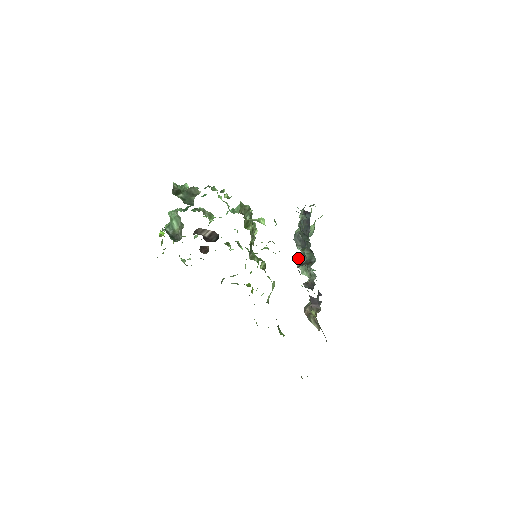
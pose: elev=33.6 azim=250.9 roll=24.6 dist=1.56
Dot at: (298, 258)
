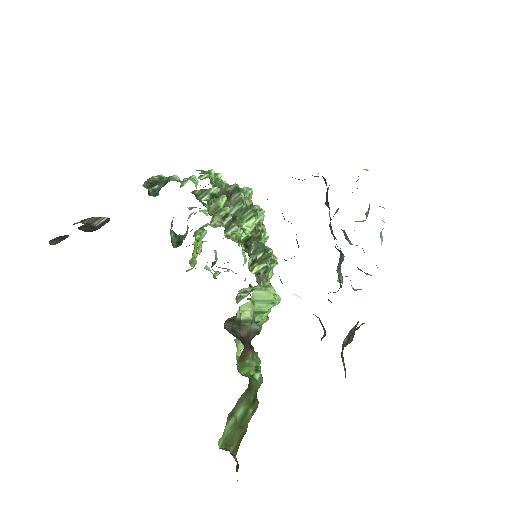
Dot at: occluded
